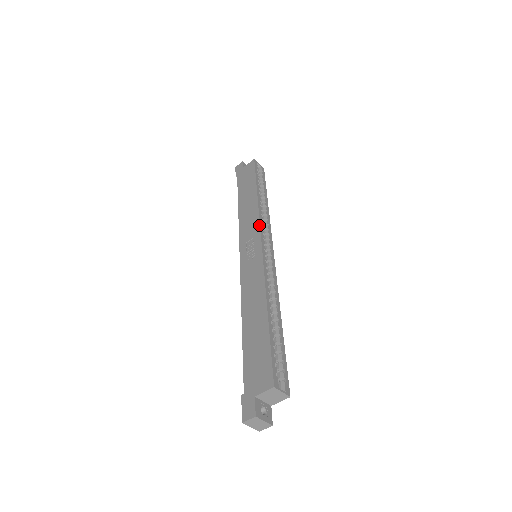
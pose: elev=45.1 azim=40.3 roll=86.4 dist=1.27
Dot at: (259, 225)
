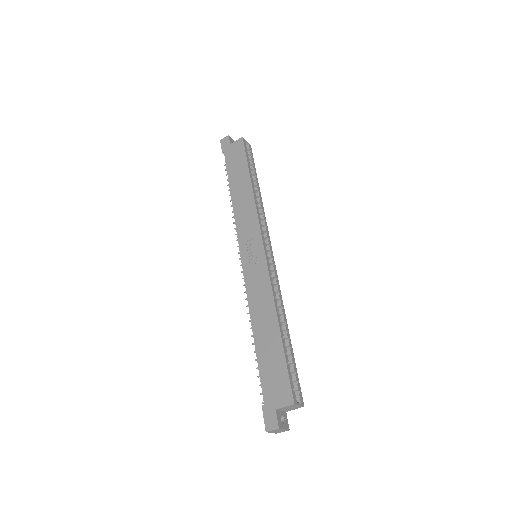
Dot at: (259, 225)
